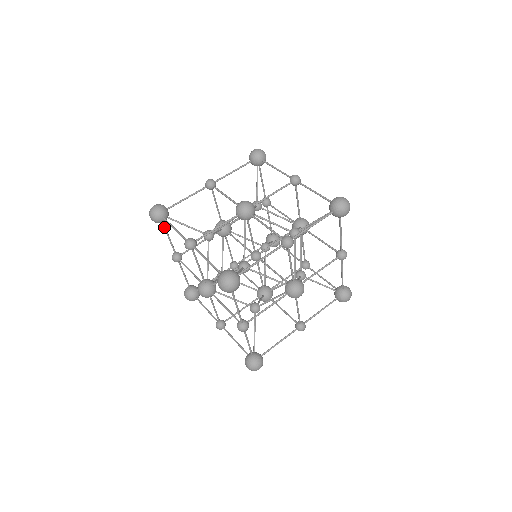
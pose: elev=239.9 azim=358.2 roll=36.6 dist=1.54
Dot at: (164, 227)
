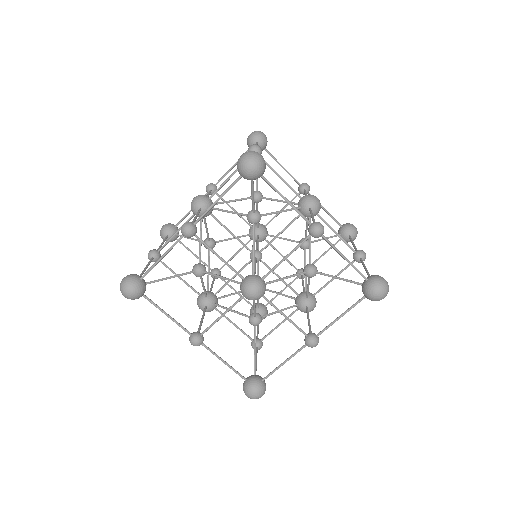
Dot at: occluded
